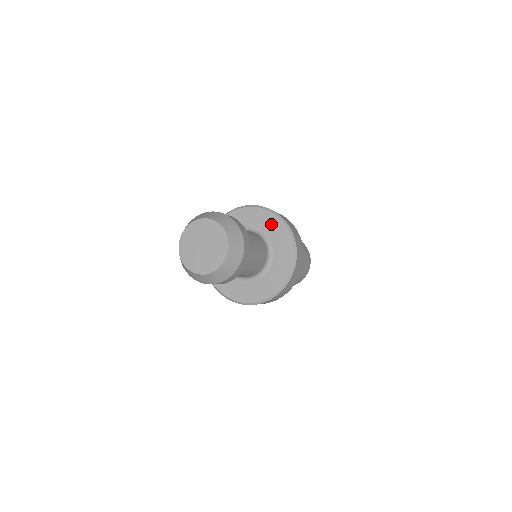
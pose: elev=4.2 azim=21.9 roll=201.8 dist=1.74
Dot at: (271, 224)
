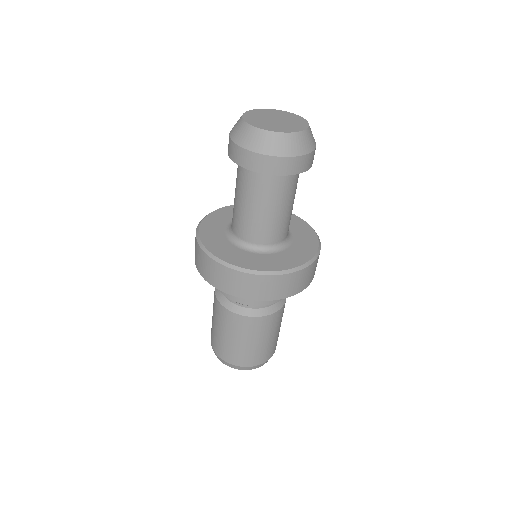
Dot at: occluded
